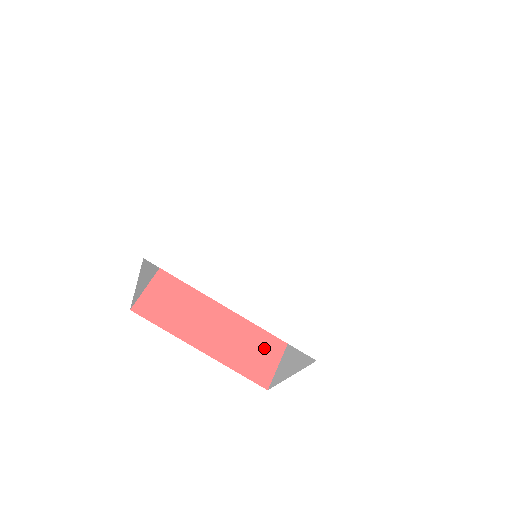
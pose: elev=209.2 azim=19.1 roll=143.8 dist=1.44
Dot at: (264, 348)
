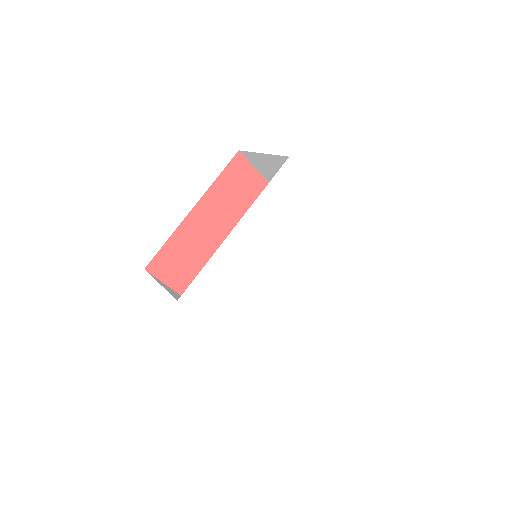
Dot at: occluded
